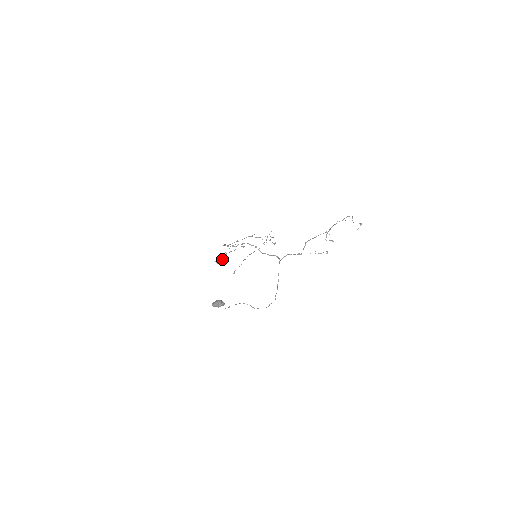
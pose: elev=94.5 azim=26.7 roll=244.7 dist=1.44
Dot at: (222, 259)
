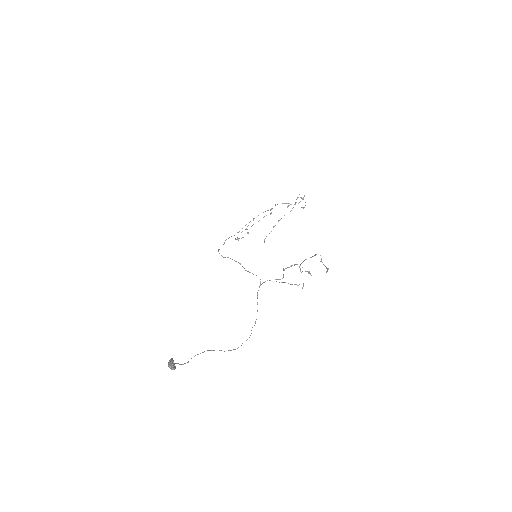
Dot at: occluded
